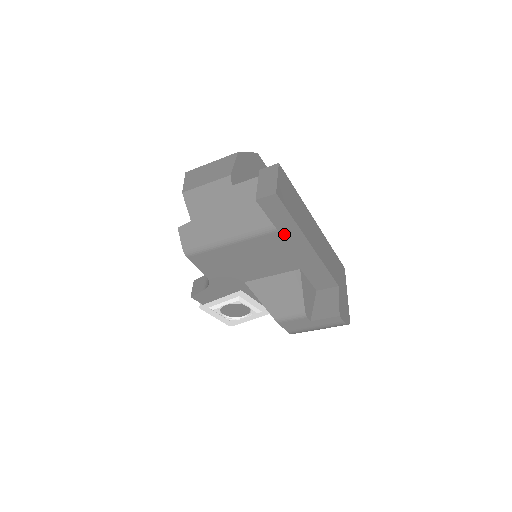
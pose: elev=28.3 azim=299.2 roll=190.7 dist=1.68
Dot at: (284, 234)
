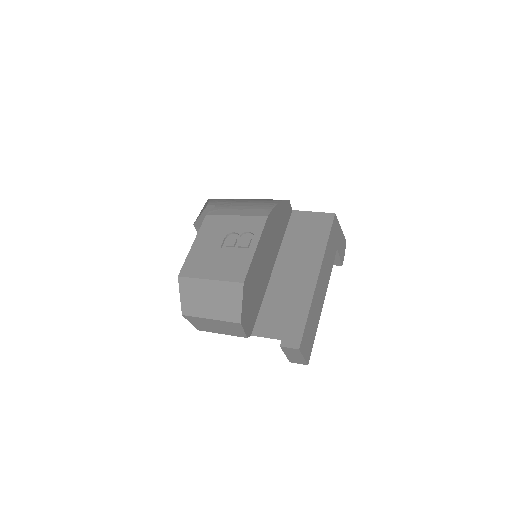
Dot at: occluded
